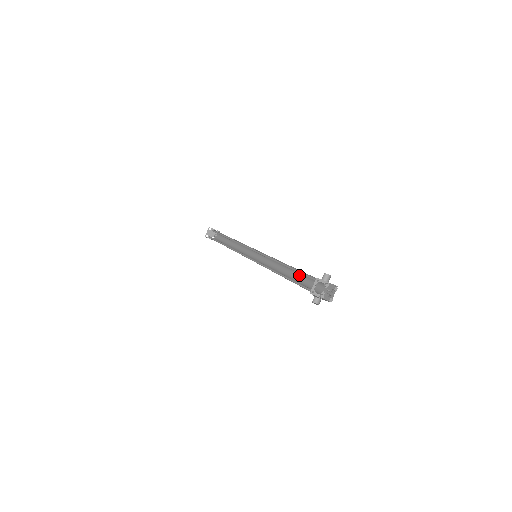
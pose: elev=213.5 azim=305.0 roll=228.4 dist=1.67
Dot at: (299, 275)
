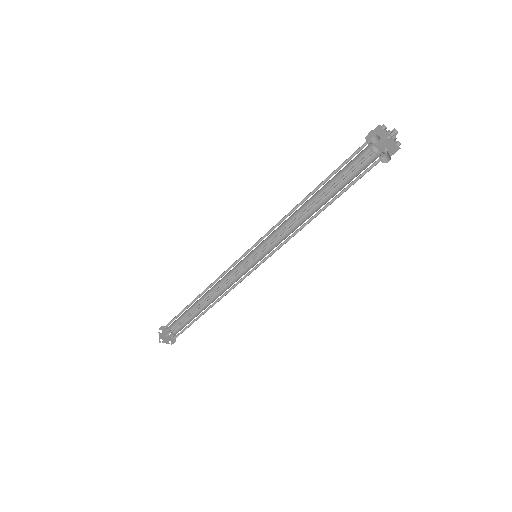
Dot at: (333, 191)
